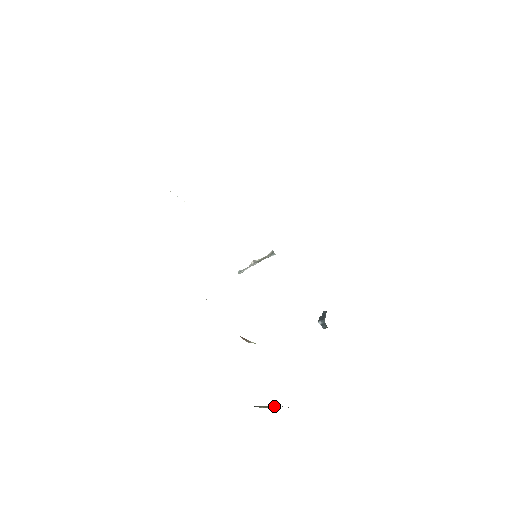
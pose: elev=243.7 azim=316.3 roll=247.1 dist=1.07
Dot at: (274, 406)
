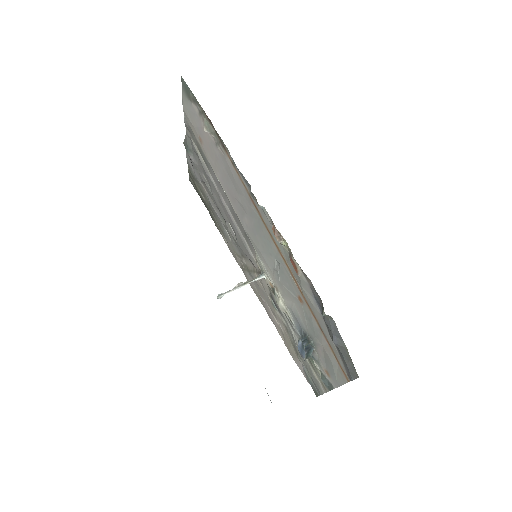
Dot at: occluded
